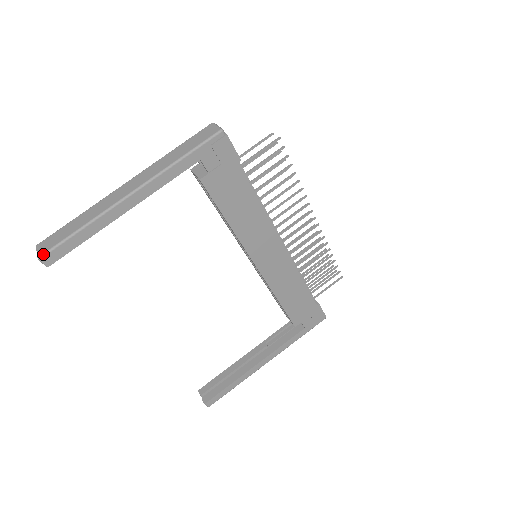
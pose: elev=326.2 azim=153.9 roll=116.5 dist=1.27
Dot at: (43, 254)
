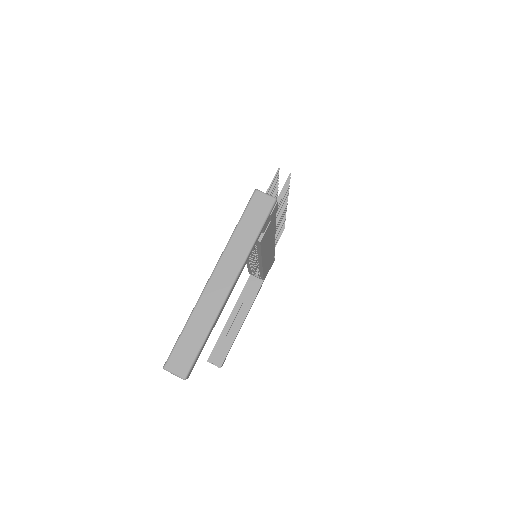
Dot at: (187, 374)
